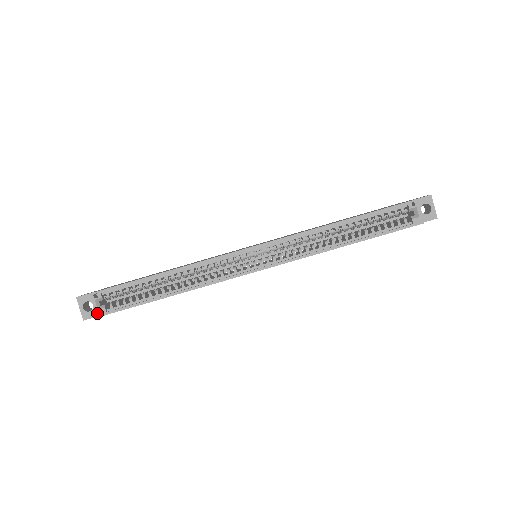
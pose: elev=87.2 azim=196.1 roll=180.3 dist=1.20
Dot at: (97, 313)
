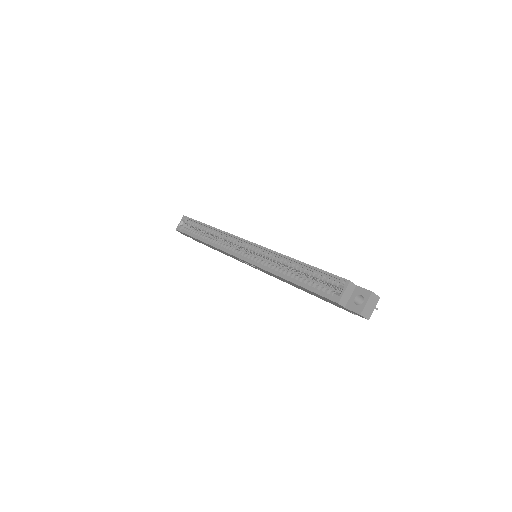
Dot at: (177, 227)
